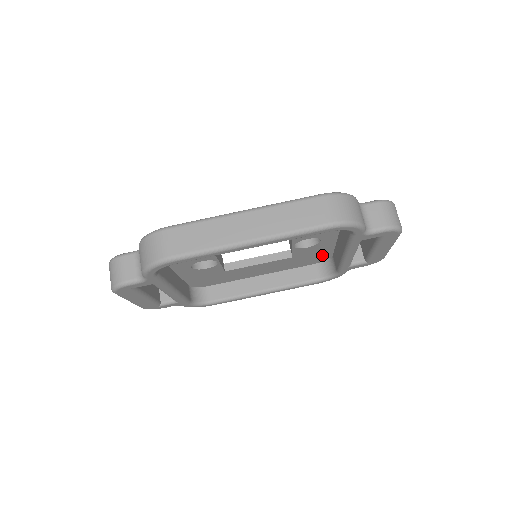
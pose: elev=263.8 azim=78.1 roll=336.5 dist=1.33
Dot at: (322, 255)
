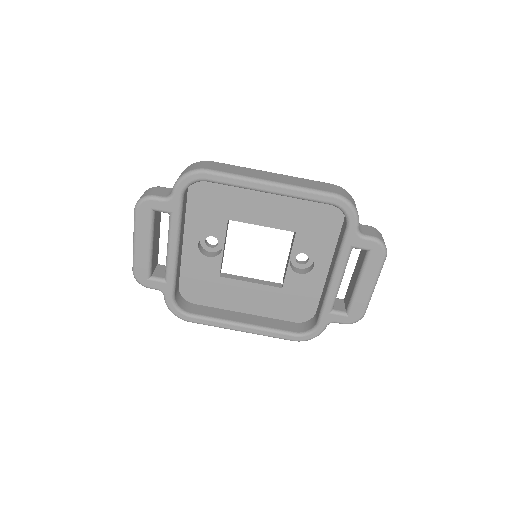
Dot at: (307, 305)
